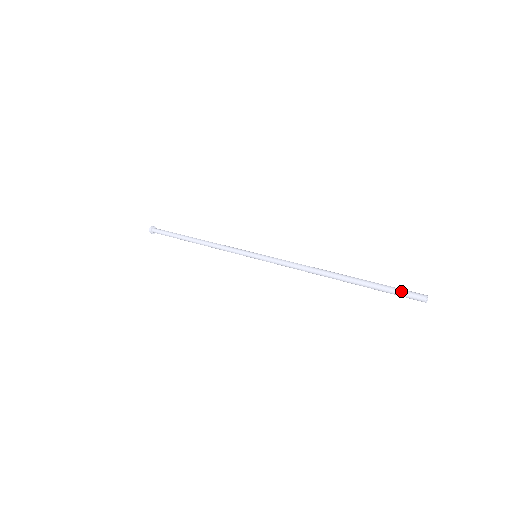
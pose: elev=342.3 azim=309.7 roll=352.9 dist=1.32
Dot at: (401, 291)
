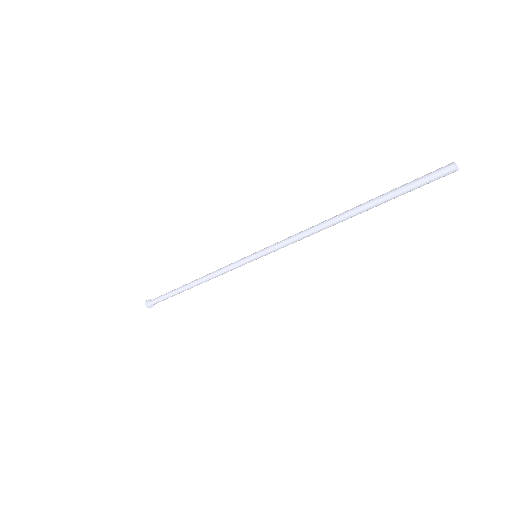
Dot at: (425, 177)
